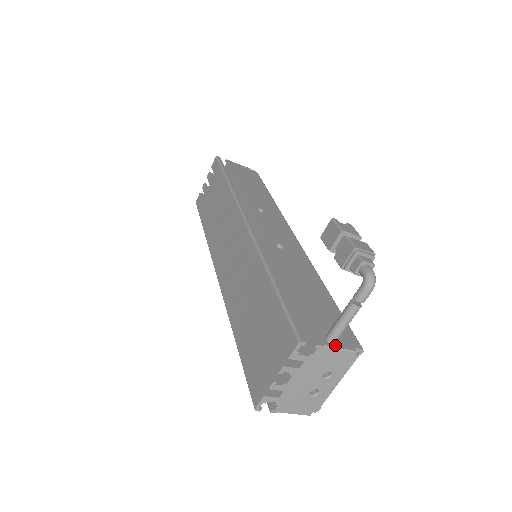
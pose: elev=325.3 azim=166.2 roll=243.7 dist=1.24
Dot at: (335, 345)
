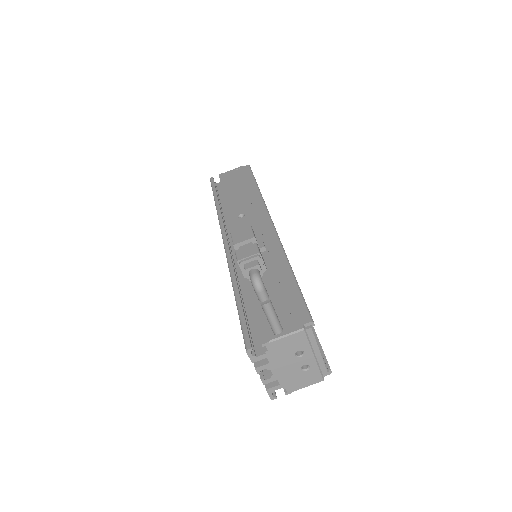
Dot at: (281, 334)
